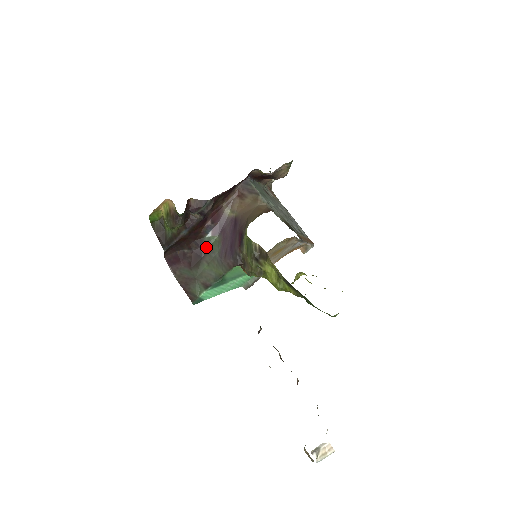
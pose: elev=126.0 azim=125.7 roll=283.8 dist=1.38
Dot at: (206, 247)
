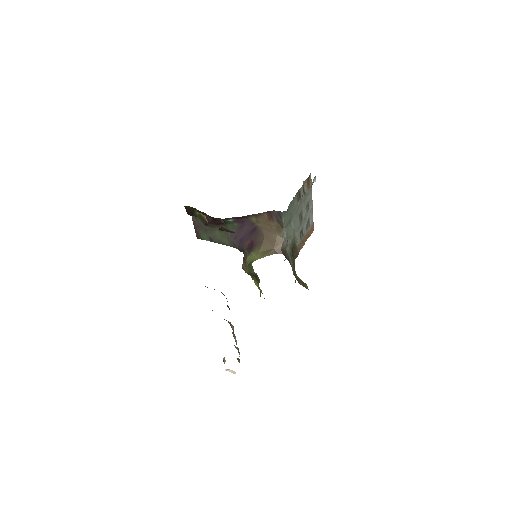
Dot at: occluded
